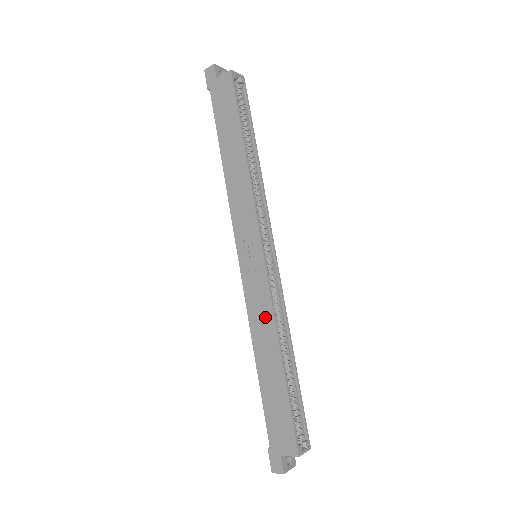
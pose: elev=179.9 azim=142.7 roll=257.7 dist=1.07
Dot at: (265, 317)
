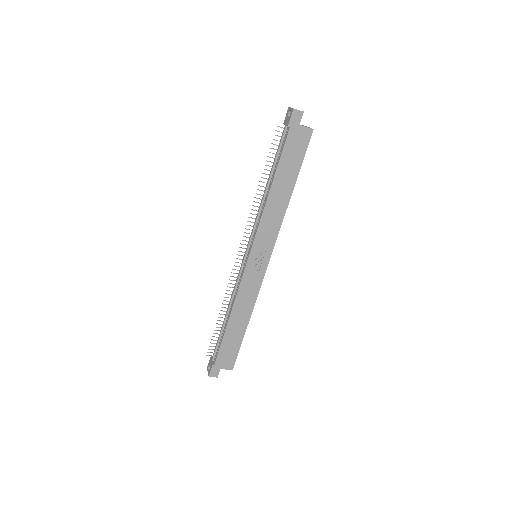
Dot at: (250, 298)
